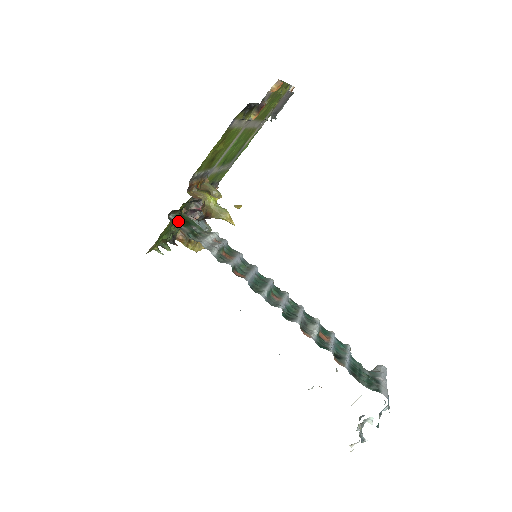
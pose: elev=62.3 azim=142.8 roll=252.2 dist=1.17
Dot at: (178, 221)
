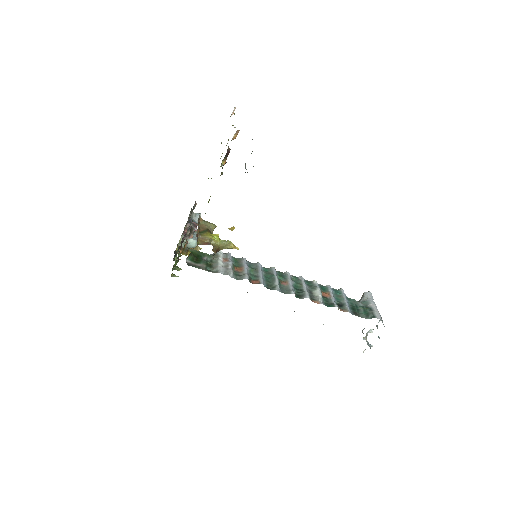
Dot at: (193, 261)
